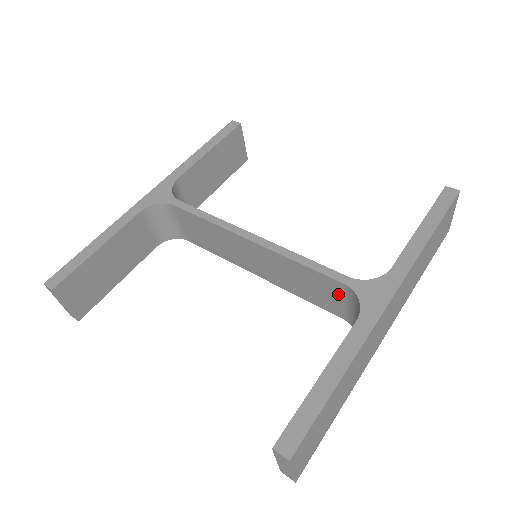
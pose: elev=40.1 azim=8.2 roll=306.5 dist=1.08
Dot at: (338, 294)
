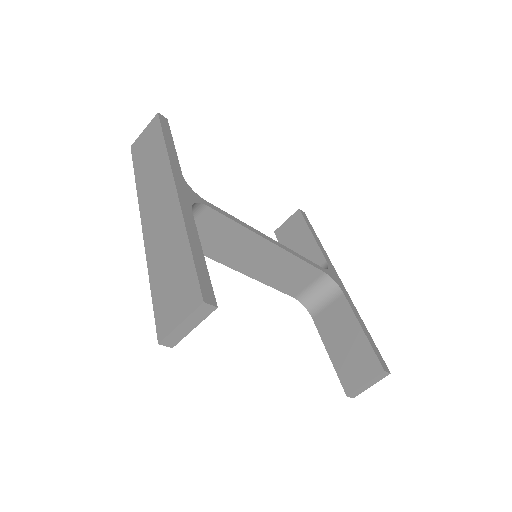
Dot at: (311, 280)
